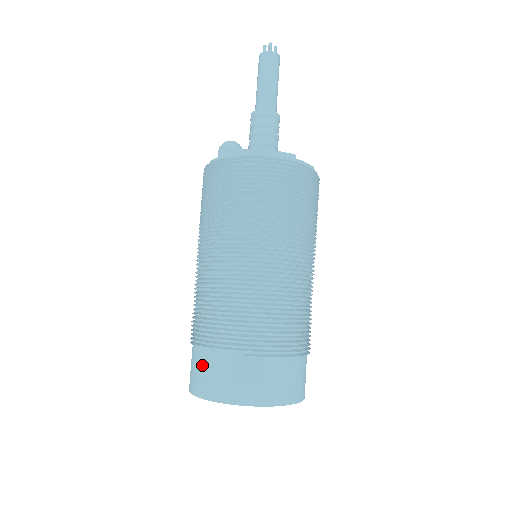
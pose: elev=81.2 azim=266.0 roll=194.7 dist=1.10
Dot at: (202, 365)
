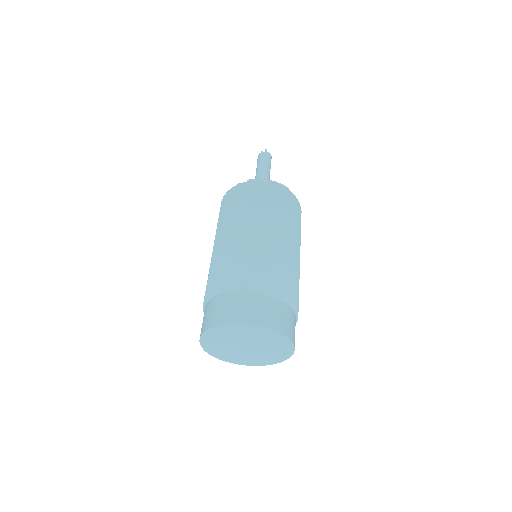
Dot at: (219, 304)
